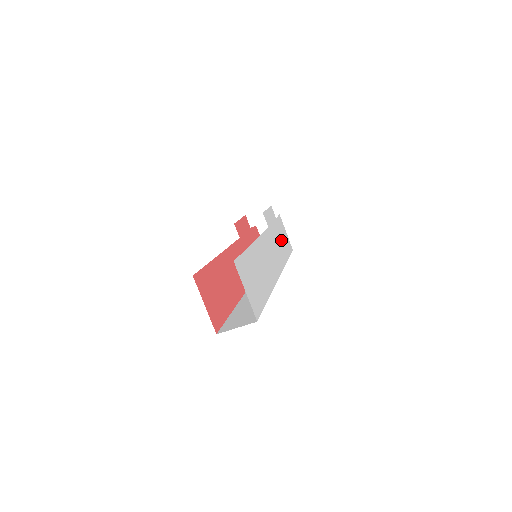
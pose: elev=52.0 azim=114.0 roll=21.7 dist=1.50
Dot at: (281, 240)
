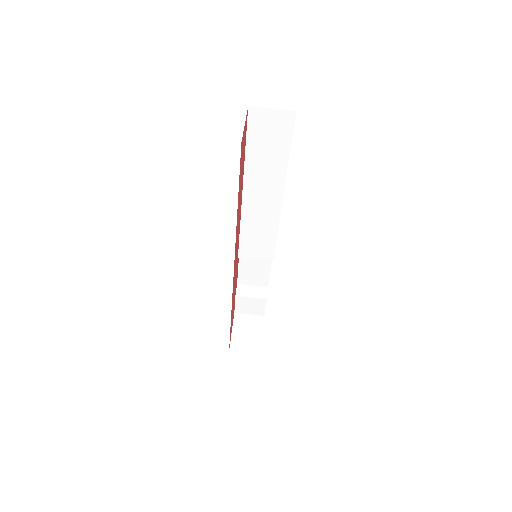
Dot at: occluded
